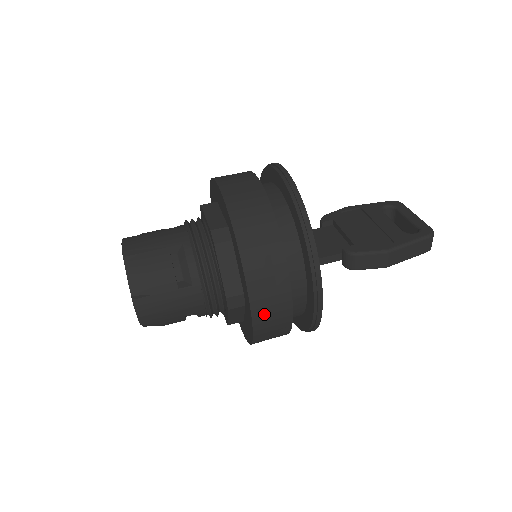
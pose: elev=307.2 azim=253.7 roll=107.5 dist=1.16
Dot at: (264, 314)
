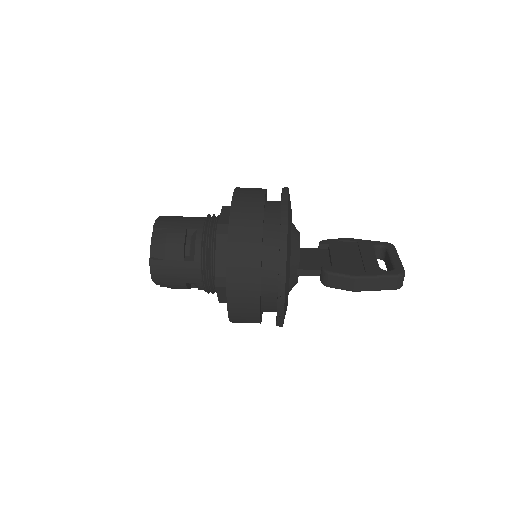
Dot at: (237, 296)
